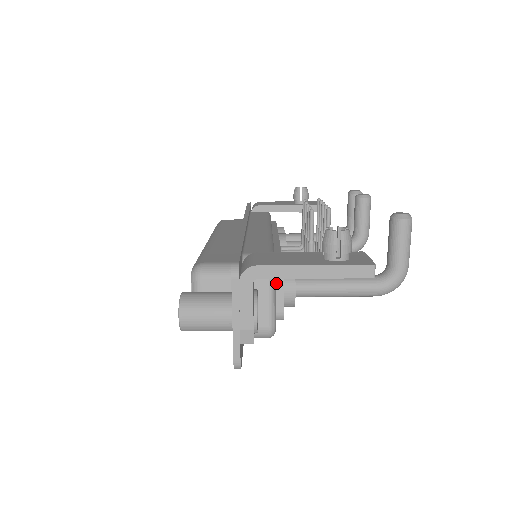
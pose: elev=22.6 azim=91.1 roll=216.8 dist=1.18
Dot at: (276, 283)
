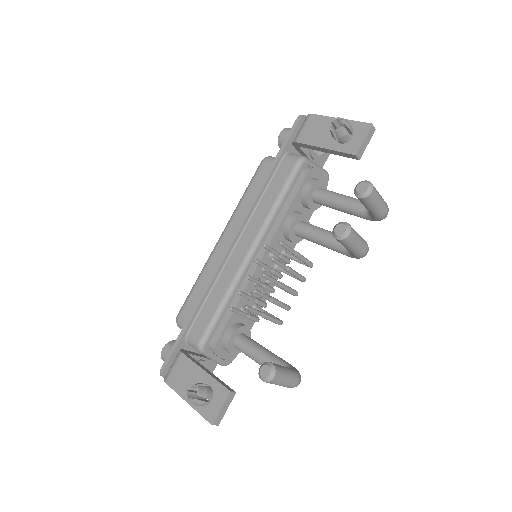
Dot at: occluded
